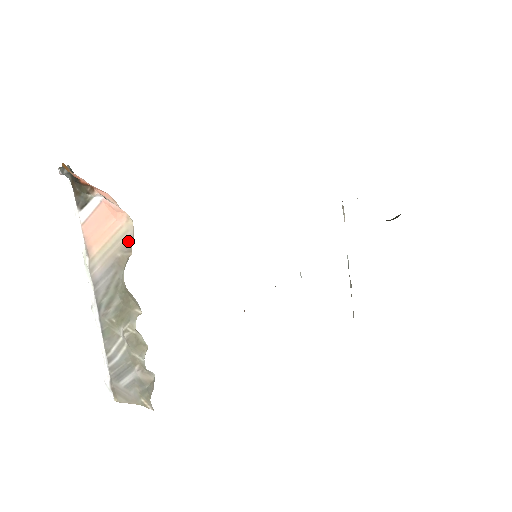
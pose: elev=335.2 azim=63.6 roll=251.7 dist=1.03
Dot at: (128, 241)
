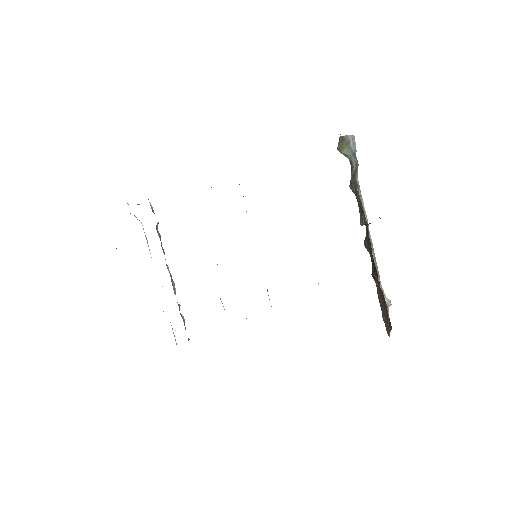
Dot at: occluded
